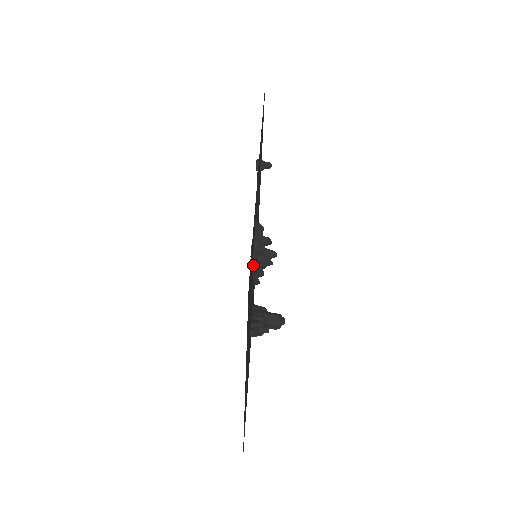
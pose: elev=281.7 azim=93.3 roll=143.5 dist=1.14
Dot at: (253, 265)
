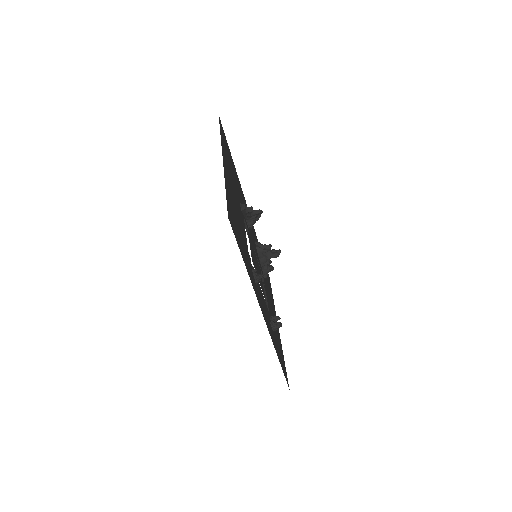
Dot at: occluded
